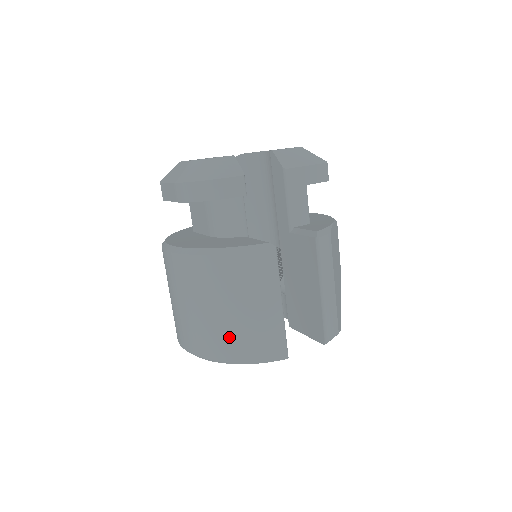
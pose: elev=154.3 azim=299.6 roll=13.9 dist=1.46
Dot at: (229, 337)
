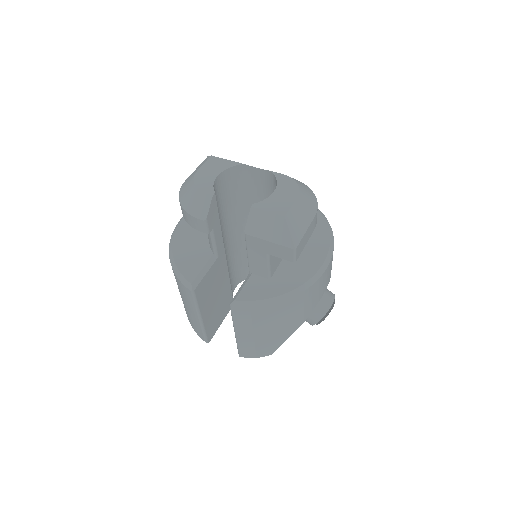
Dot at: occluded
